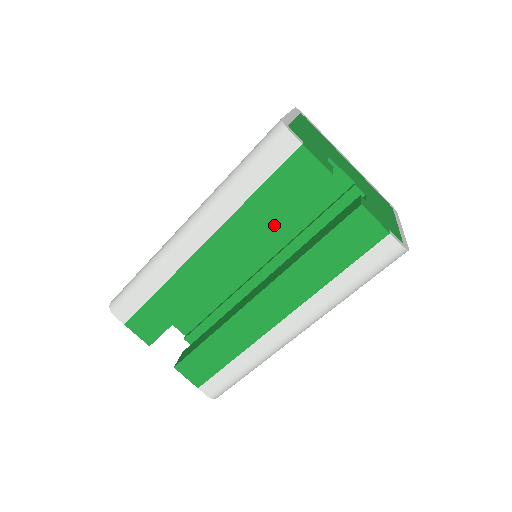
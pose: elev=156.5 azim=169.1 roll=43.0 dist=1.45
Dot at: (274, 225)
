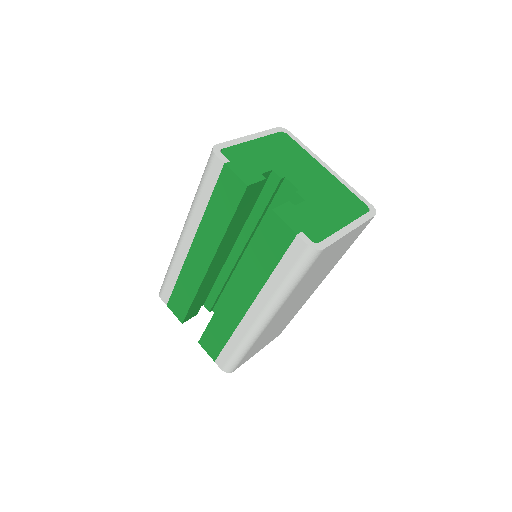
Dot at: (225, 229)
